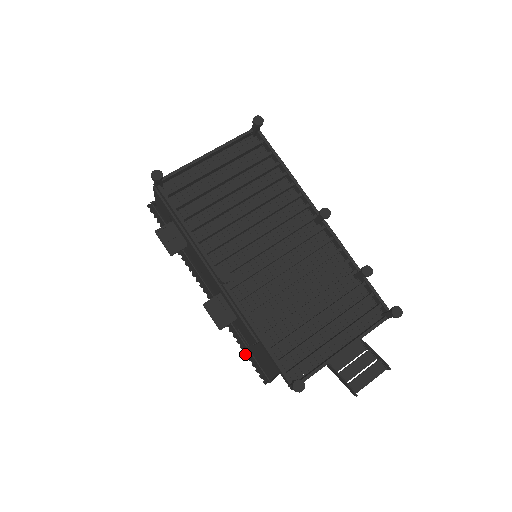
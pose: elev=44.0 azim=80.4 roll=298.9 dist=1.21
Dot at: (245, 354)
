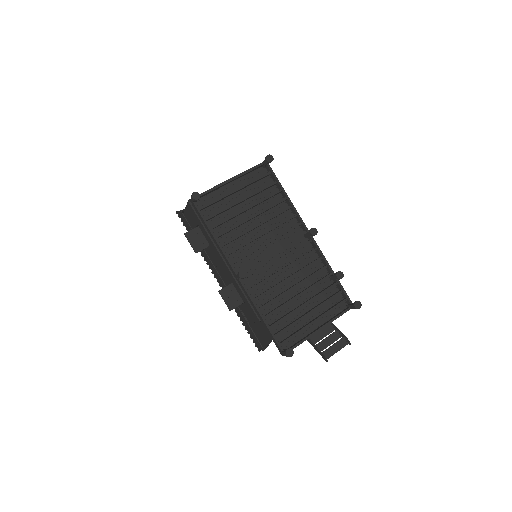
Dot at: (246, 329)
